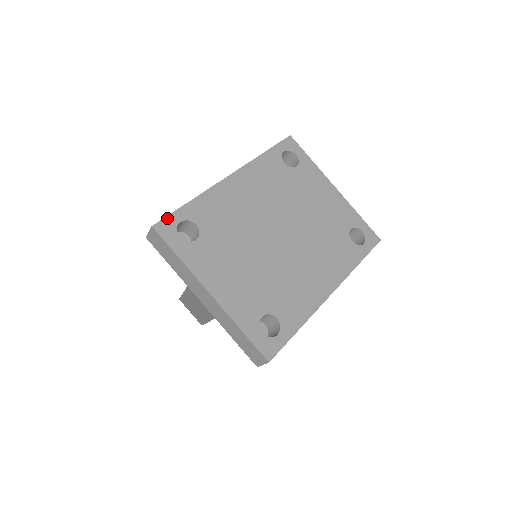
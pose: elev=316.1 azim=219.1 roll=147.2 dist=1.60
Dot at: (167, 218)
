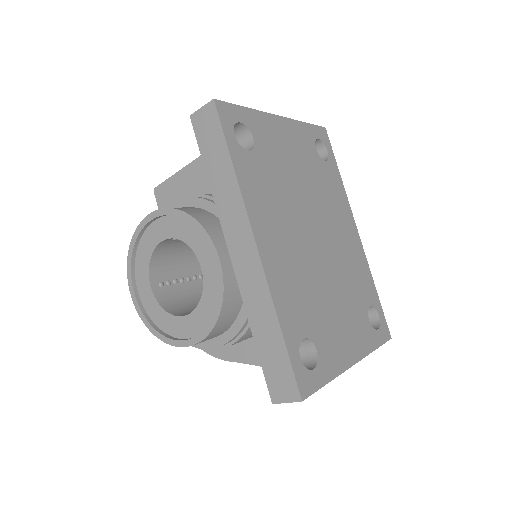
Dot at: (296, 375)
